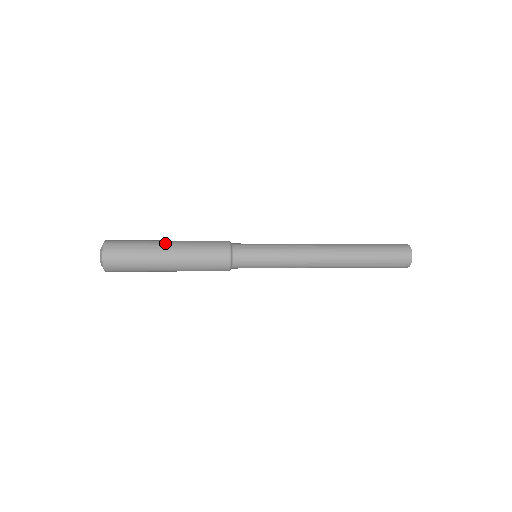
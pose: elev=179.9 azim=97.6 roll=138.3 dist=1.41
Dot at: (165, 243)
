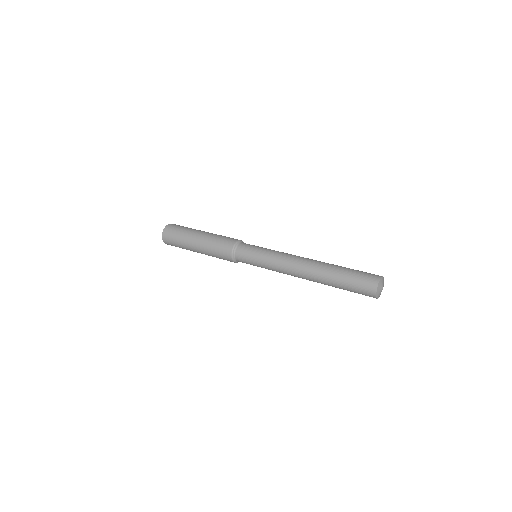
Dot at: (199, 232)
